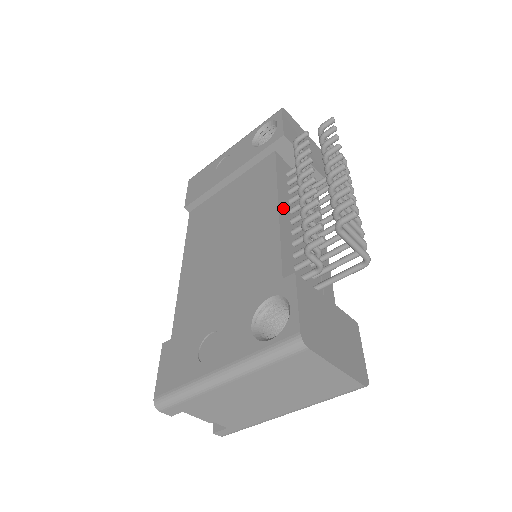
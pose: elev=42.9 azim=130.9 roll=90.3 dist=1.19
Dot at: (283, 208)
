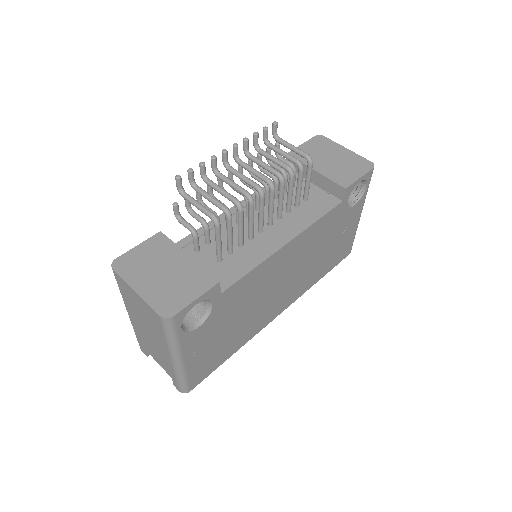
Dot at: (244, 205)
